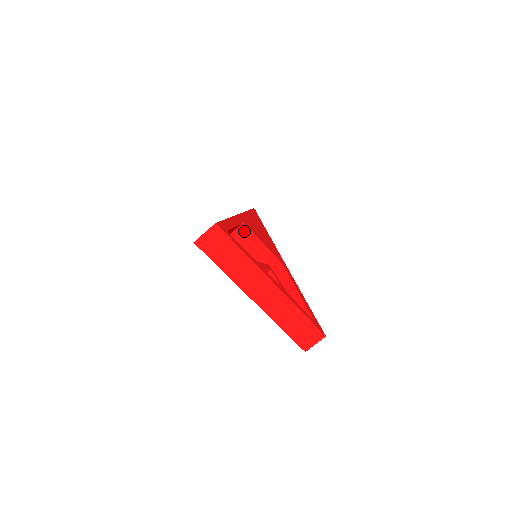
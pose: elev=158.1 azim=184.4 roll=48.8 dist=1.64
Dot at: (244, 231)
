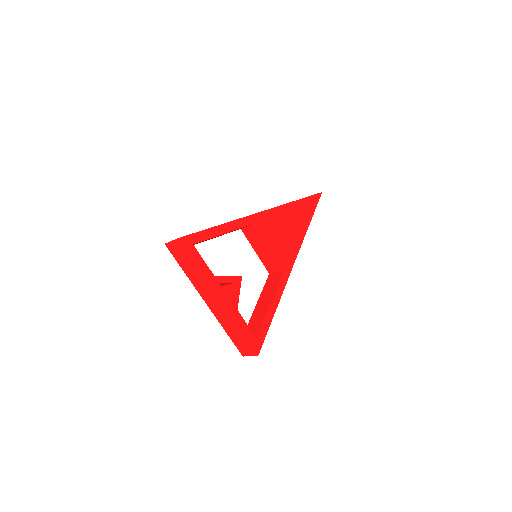
Dot at: (255, 230)
